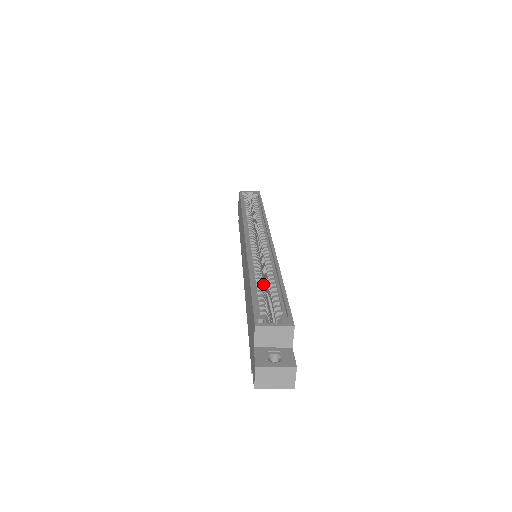
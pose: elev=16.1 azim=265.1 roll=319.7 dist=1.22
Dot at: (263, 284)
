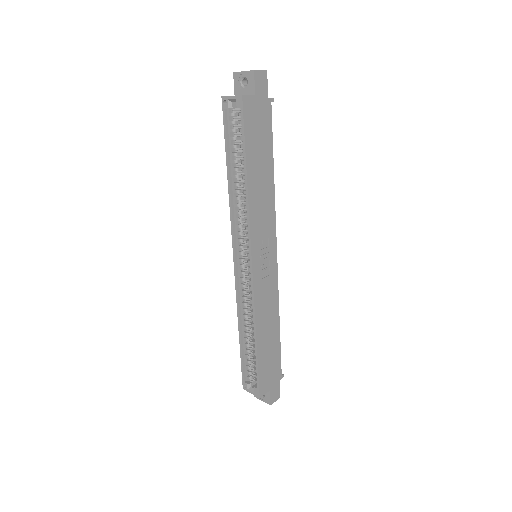
Dot at: occluded
